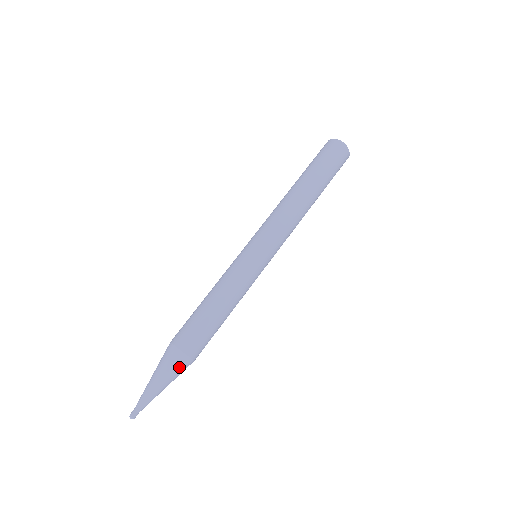
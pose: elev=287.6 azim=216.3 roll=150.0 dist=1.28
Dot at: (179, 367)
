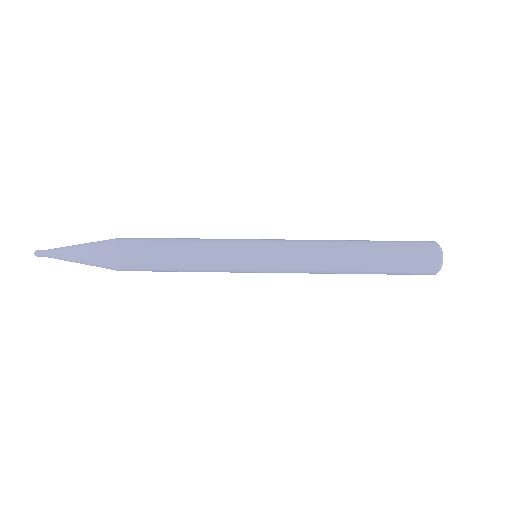
Dot at: (100, 254)
